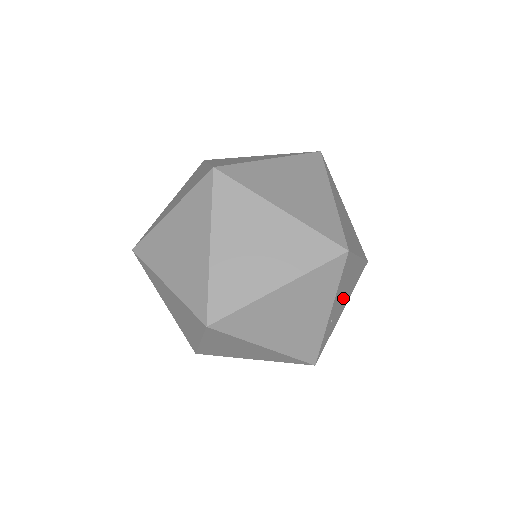
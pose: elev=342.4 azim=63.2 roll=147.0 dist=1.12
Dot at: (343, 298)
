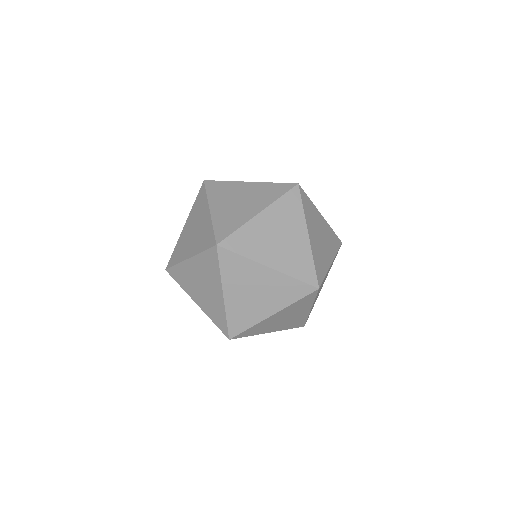
Dot at: occluded
